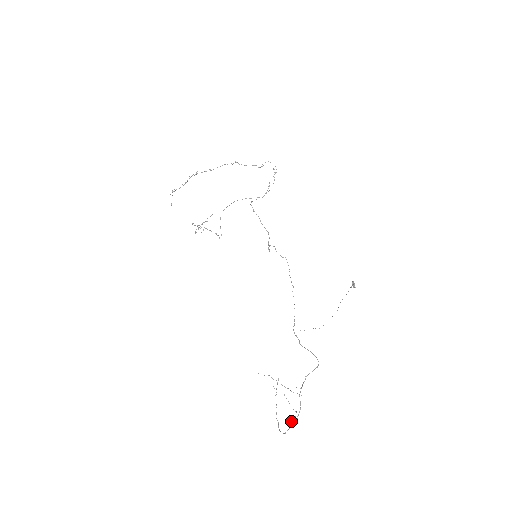
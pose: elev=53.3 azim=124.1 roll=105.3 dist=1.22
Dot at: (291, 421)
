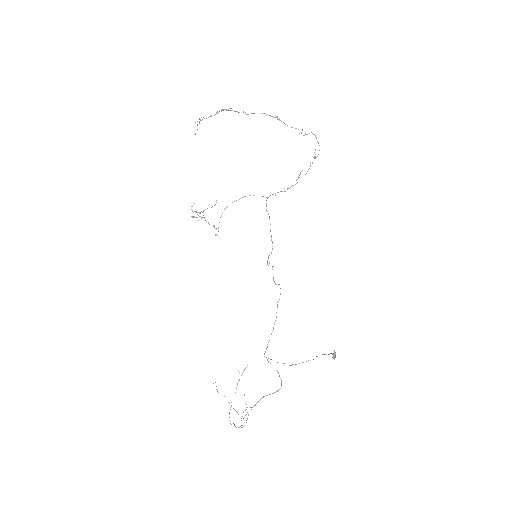
Dot at: occluded
